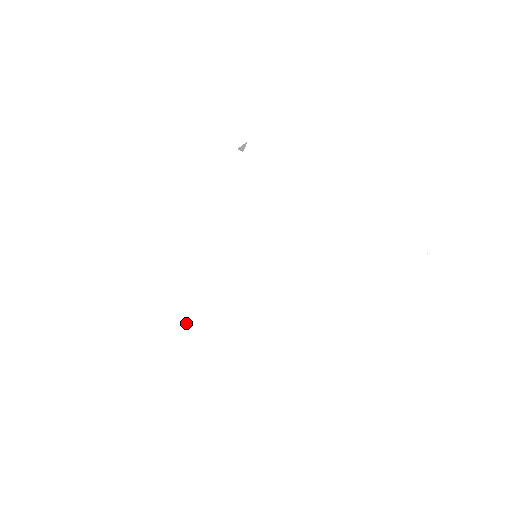
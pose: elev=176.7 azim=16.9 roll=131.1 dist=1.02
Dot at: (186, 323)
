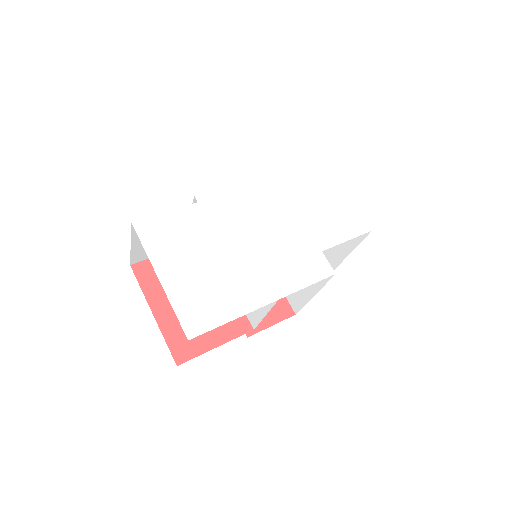
Dot at: (265, 302)
